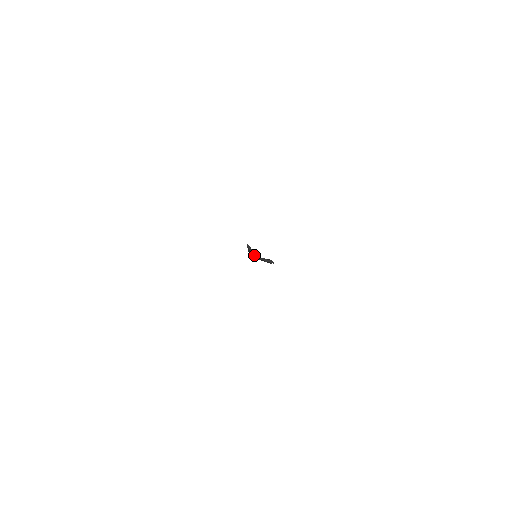
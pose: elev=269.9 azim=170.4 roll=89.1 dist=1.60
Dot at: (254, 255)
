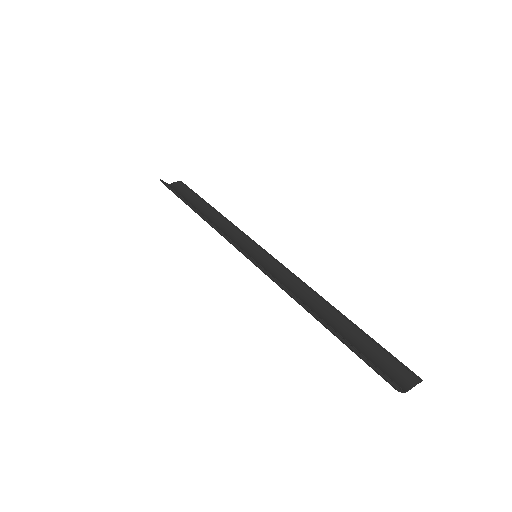
Dot at: (405, 392)
